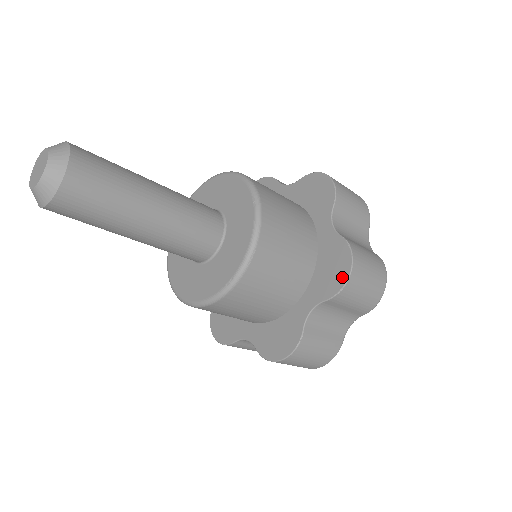
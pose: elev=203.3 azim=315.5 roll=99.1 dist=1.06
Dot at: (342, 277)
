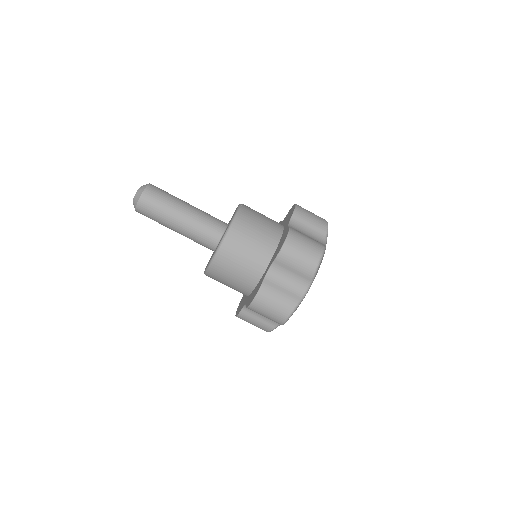
Dot at: (293, 208)
